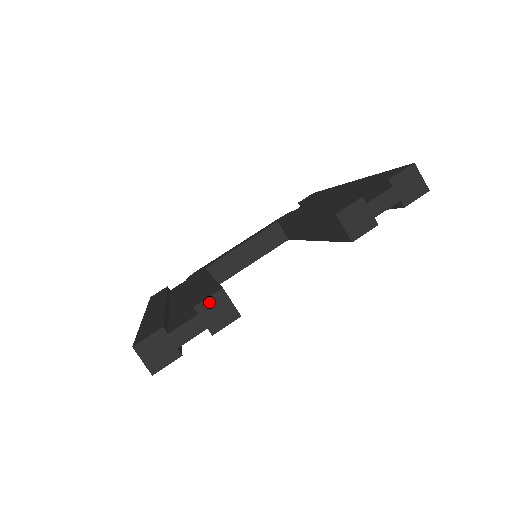
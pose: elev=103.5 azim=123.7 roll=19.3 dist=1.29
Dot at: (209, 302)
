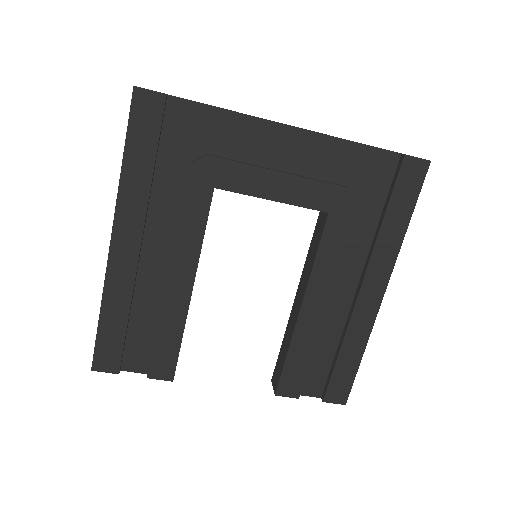
Dot at: (159, 378)
